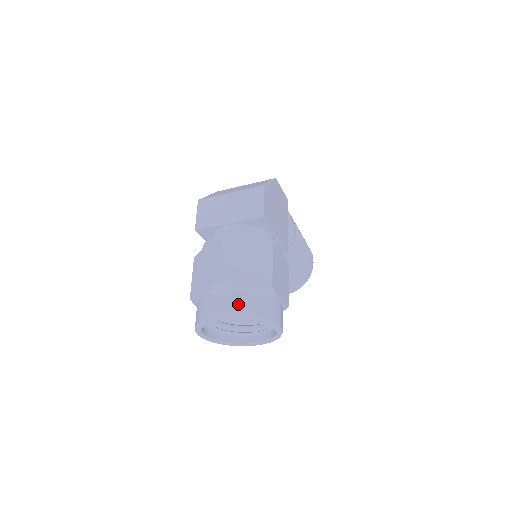
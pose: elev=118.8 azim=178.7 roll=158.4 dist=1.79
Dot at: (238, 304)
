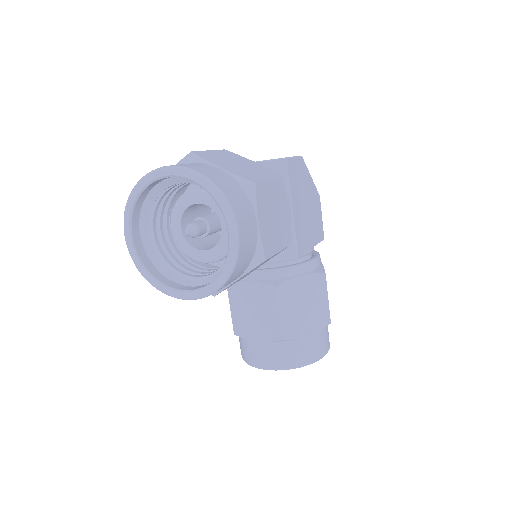
Dot at: (199, 166)
